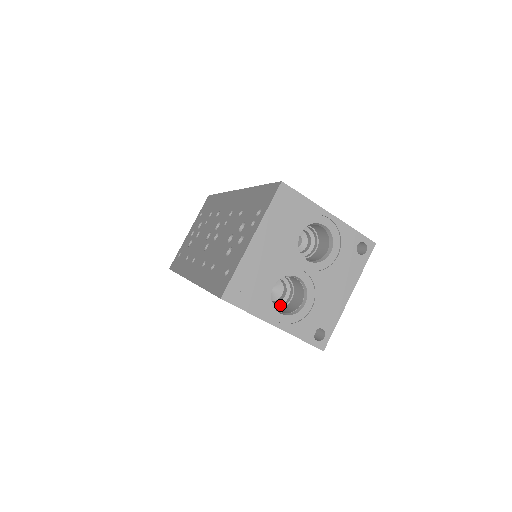
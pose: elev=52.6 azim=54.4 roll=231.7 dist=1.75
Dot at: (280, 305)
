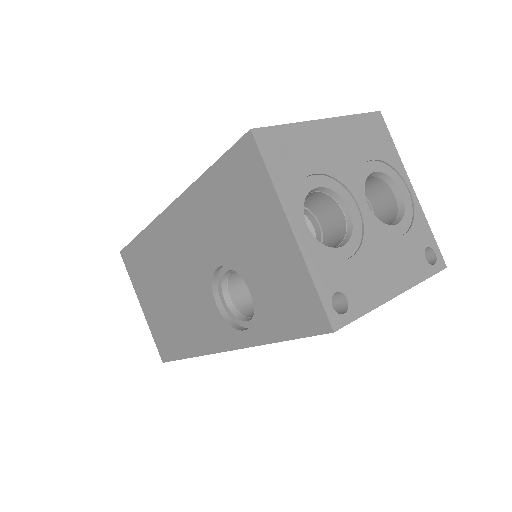
Dot at: occluded
